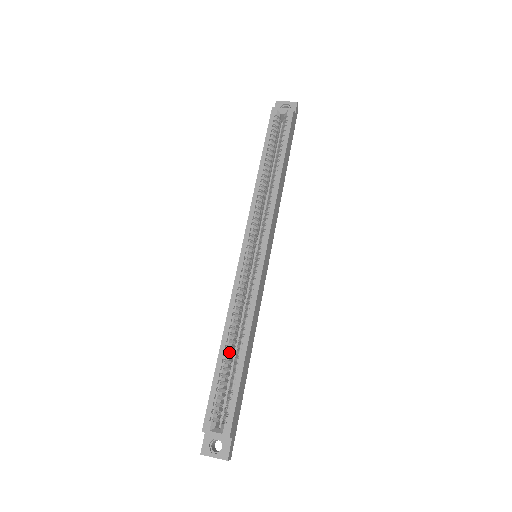
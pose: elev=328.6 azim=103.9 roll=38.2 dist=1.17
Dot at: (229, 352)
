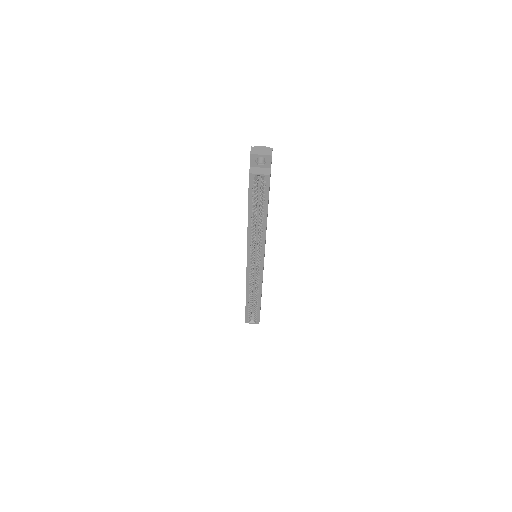
Dot at: (251, 301)
